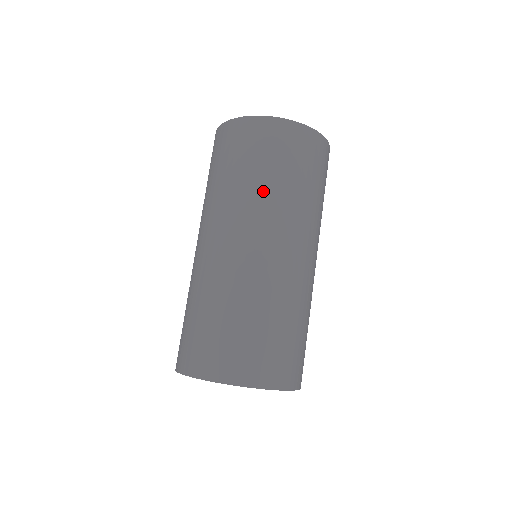
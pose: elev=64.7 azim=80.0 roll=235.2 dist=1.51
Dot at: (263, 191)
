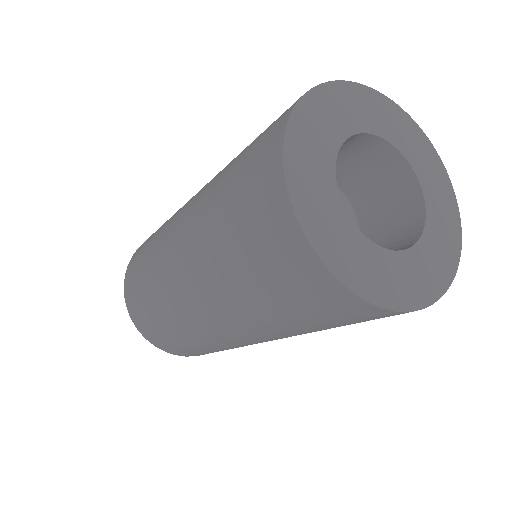
Dot at: (280, 328)
